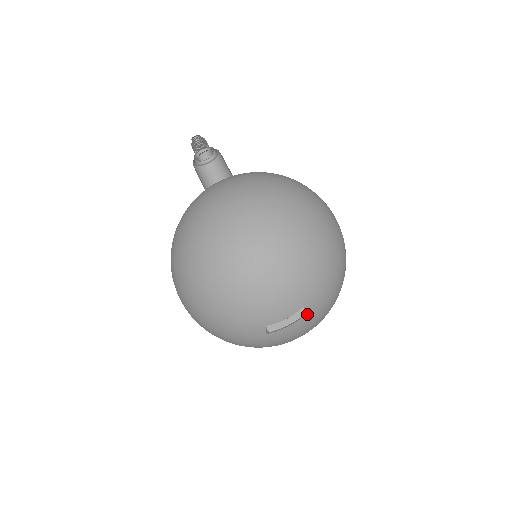
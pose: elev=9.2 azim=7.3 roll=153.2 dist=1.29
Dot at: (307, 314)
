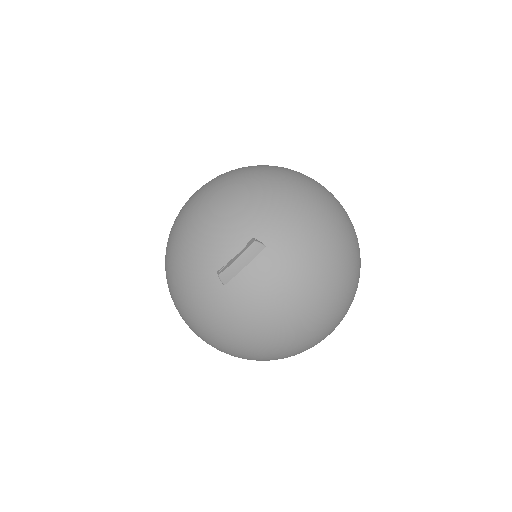
Dot at: (263, 250)
